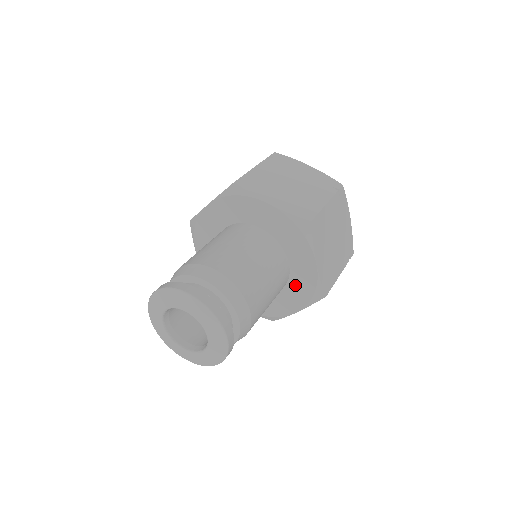
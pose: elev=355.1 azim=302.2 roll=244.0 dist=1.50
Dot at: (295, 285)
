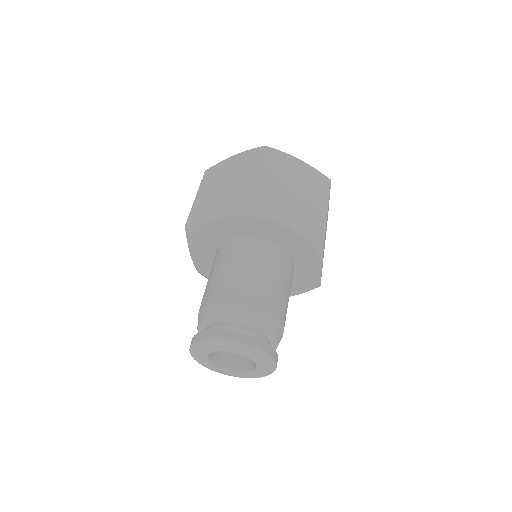
Dot at: (295, 281)
